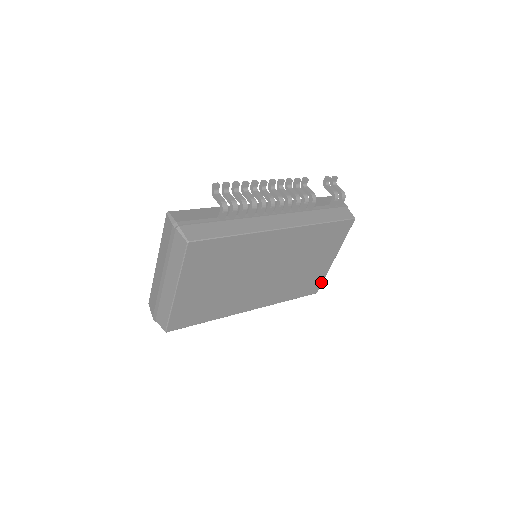
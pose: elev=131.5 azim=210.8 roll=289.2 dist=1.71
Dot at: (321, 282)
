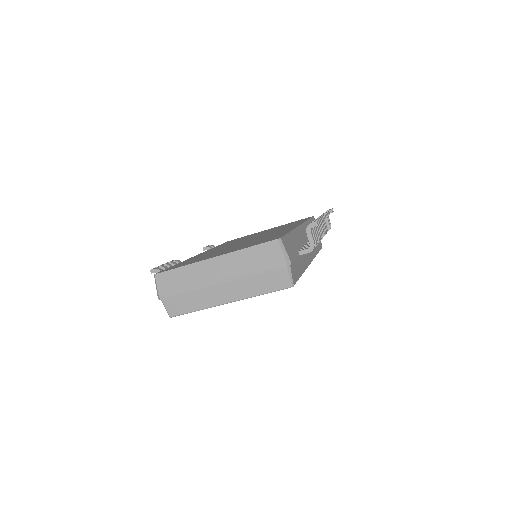
Dot at: occluded
